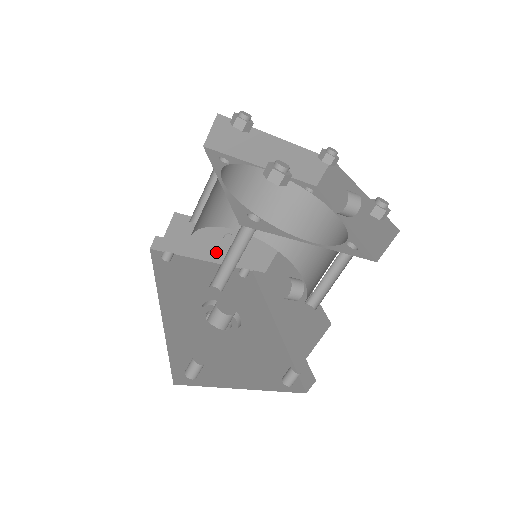
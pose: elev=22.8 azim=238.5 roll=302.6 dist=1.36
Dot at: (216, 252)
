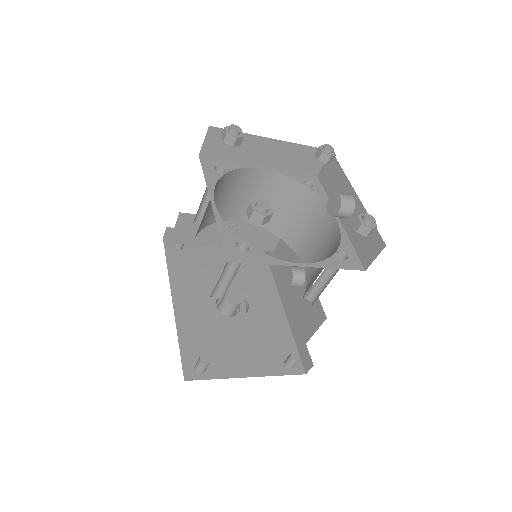
Dot at: occluded
